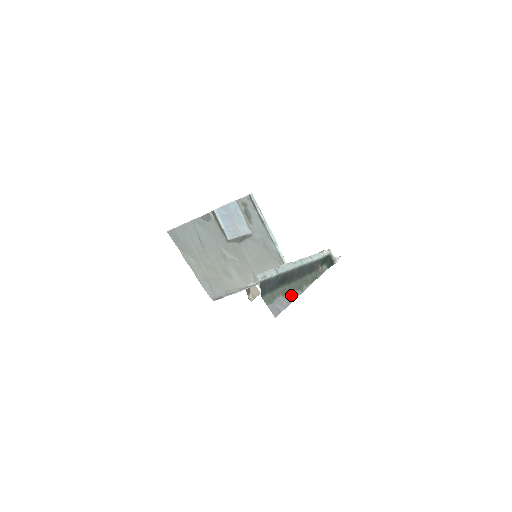
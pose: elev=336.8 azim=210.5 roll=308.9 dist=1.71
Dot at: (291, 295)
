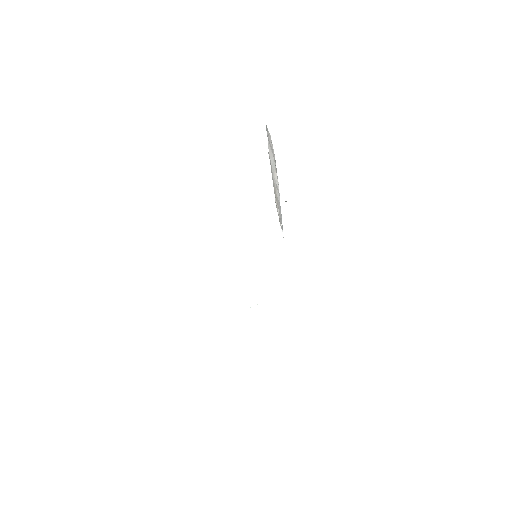
Dot at: occluded
